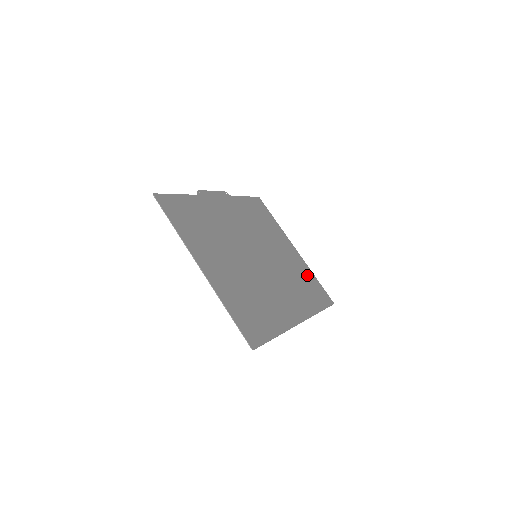
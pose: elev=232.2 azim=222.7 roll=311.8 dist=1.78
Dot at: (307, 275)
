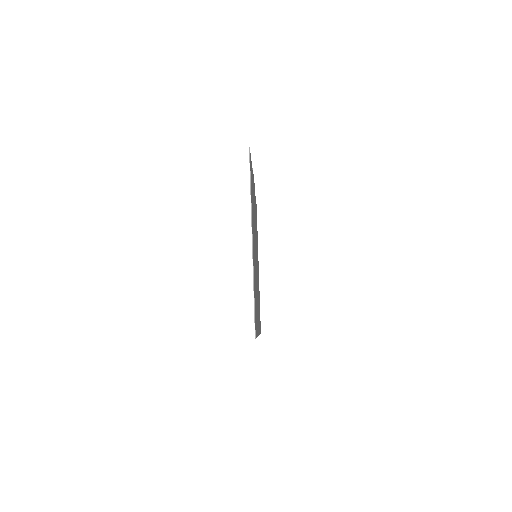
Dot at: occluded
